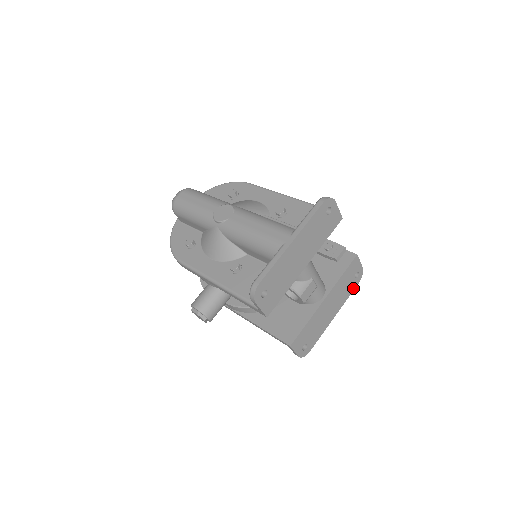
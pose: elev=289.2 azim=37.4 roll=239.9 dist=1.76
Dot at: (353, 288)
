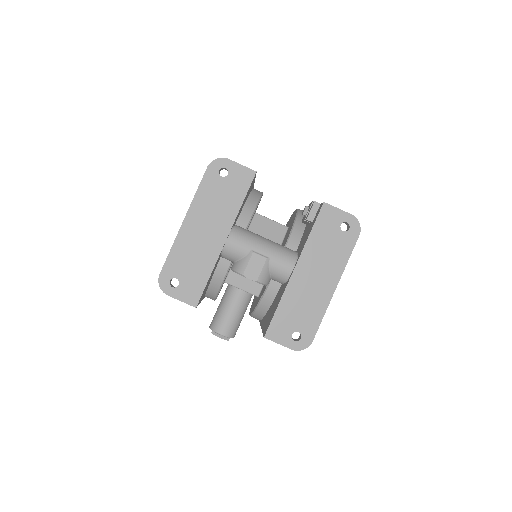
Dot at: (351, 245)
